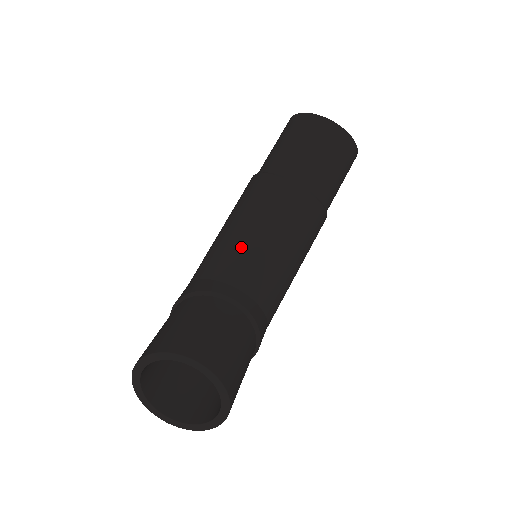
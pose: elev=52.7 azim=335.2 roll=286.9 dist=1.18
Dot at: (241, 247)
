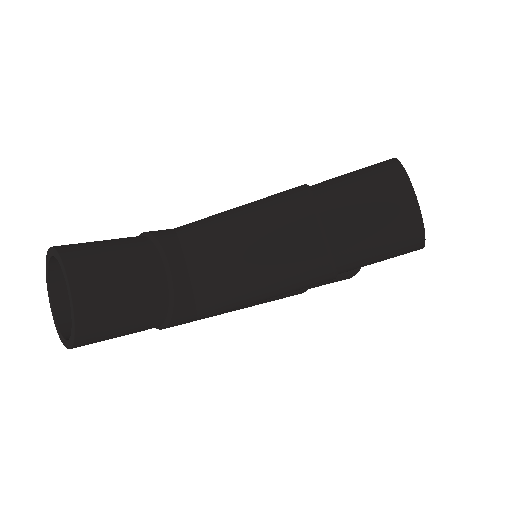
Dot at: (222, 234)
